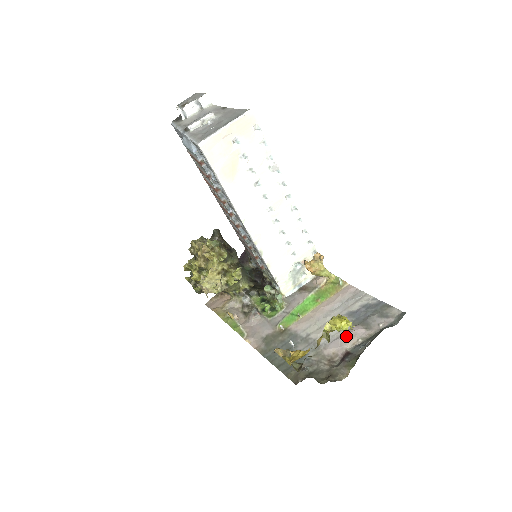
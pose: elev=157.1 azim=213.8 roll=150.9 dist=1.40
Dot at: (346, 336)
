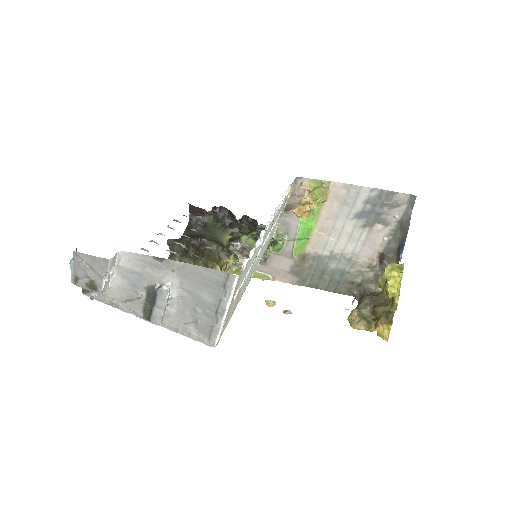
Dot at: (371, 241)
